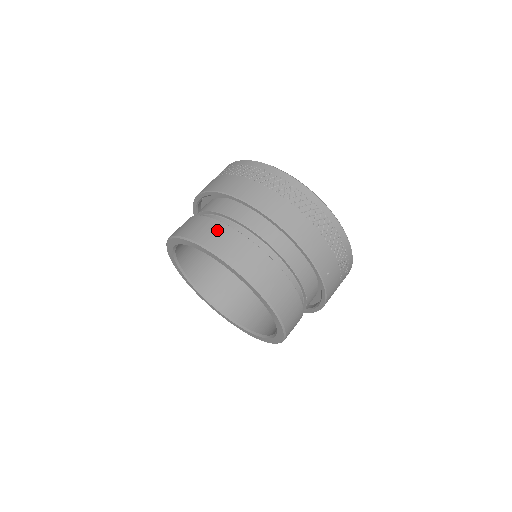
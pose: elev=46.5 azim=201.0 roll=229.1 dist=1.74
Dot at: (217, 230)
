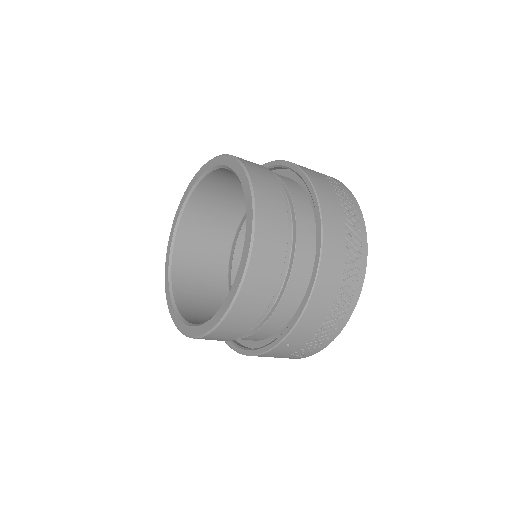
Dot at: (277, 207)
